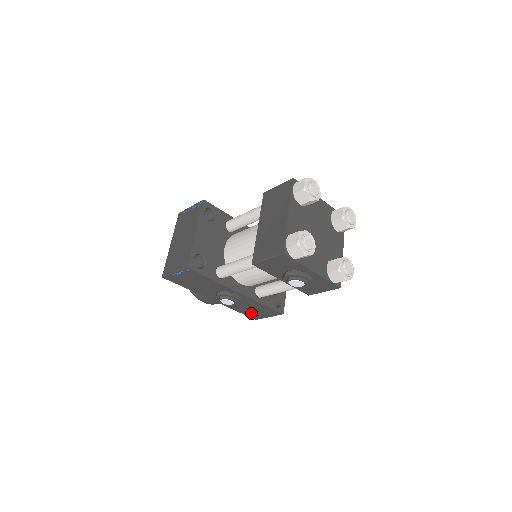
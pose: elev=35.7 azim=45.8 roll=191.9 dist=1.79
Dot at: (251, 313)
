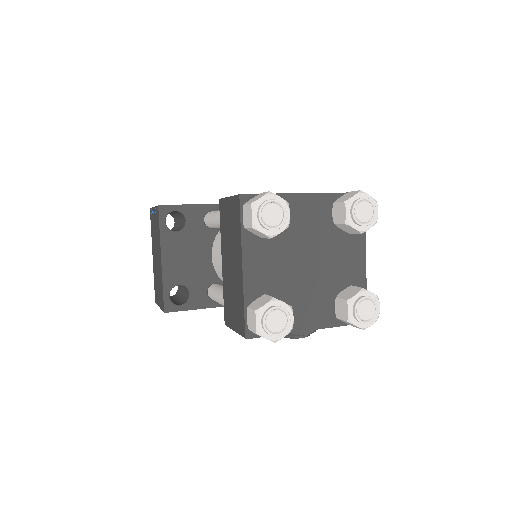
Dot at: occluded
